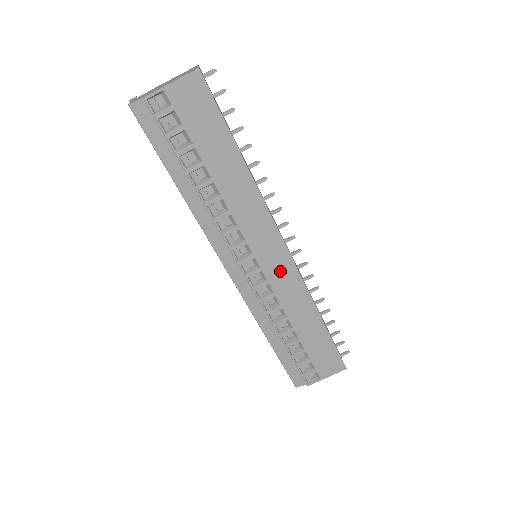
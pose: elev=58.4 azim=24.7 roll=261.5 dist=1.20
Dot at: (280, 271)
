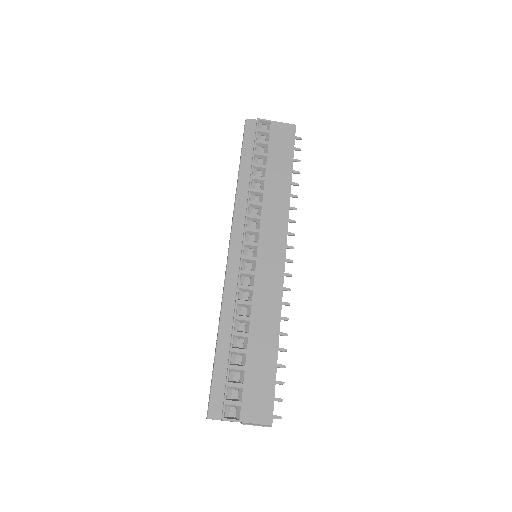
Dot at: (270, 270)
